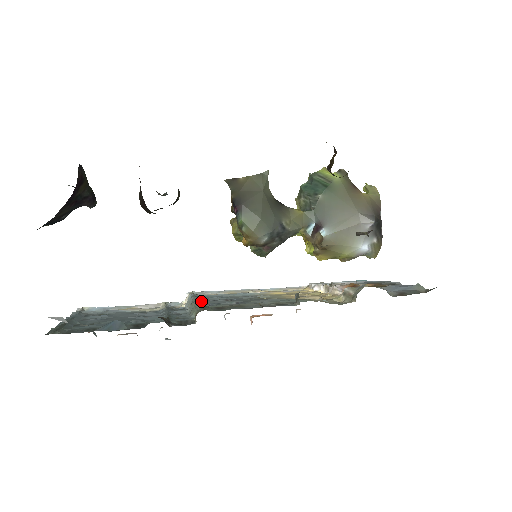
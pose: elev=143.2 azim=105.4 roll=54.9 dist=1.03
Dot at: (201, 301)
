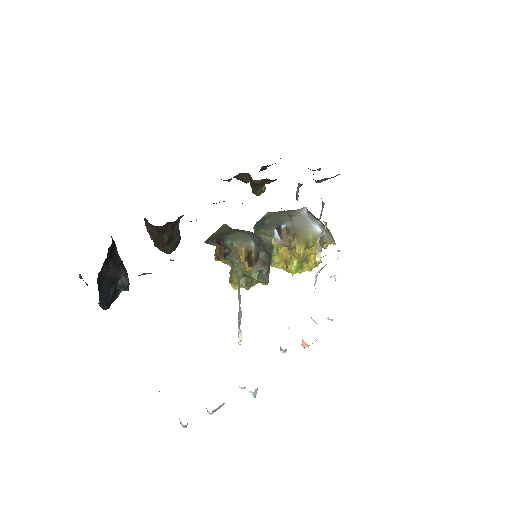
Dot at: occluded
